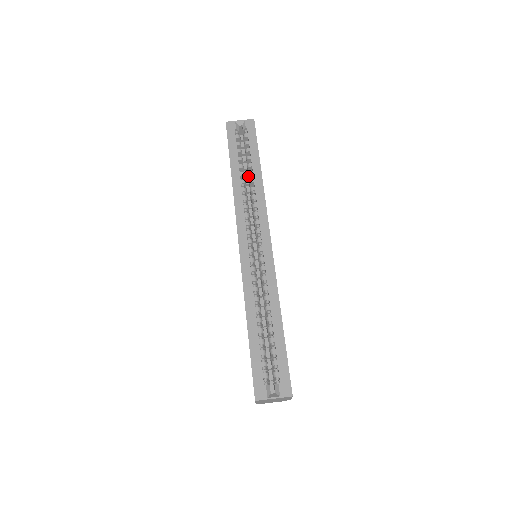
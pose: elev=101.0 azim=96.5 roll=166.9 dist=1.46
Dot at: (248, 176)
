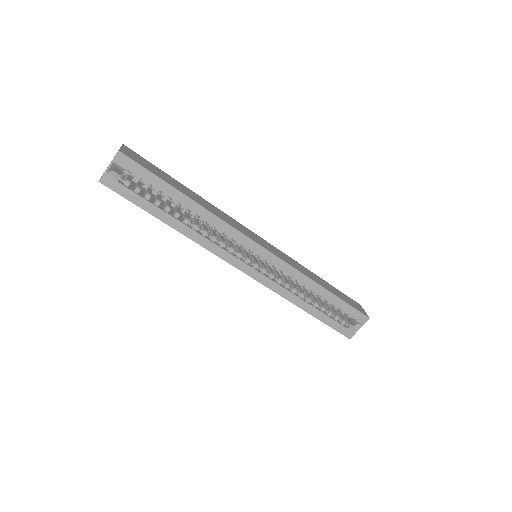
Dot at: occluded
